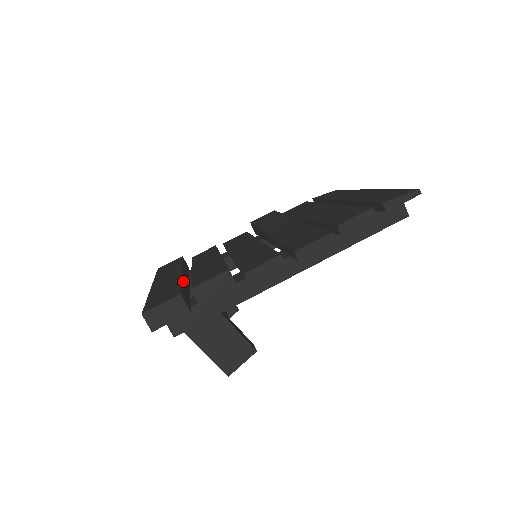
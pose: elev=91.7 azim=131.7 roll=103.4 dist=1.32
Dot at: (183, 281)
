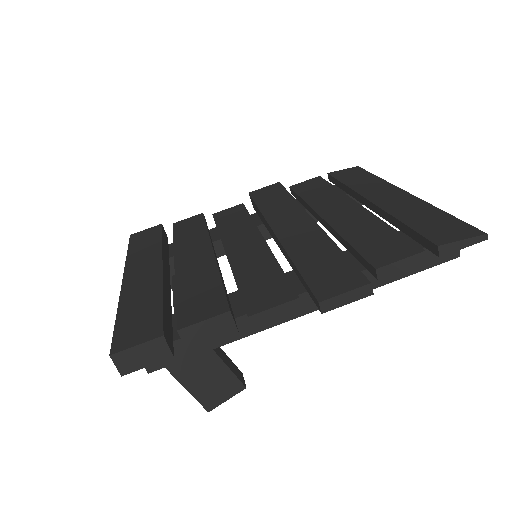
Dot at: (164, 290)
